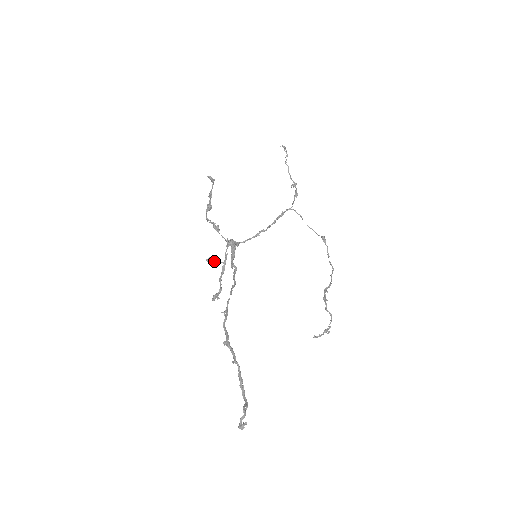
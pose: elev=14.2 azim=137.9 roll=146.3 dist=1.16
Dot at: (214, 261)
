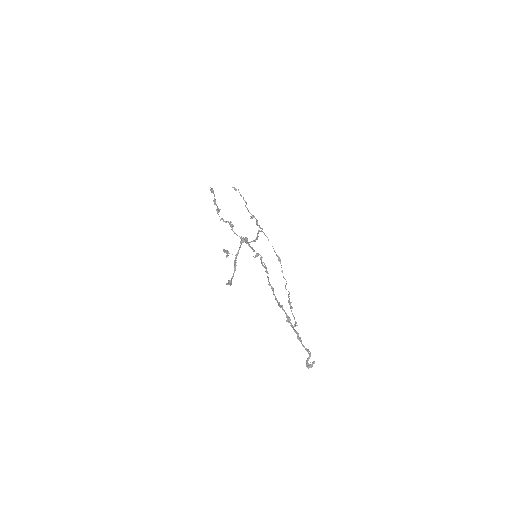
Dot at: occluded
